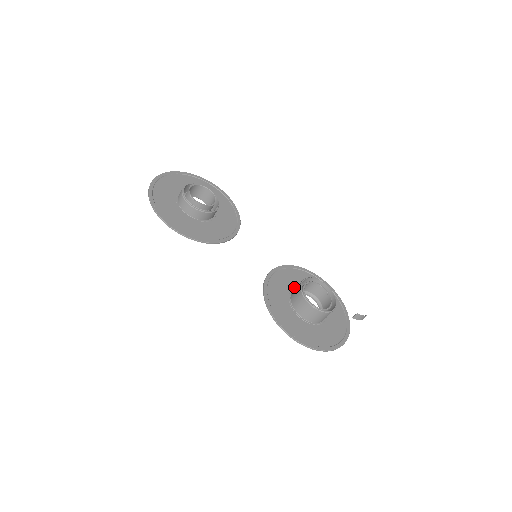
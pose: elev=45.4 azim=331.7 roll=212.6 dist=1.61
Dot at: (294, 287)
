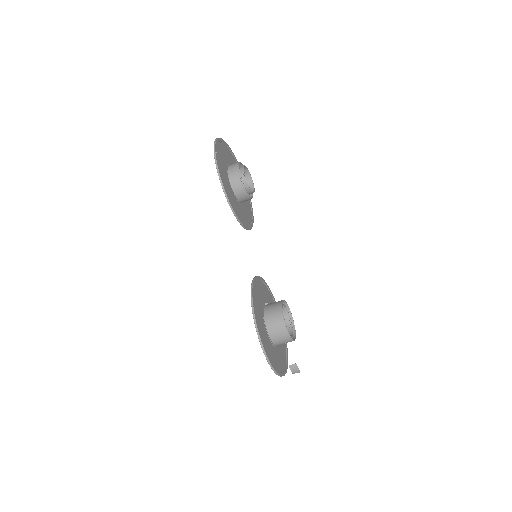
Dot at: occluded
